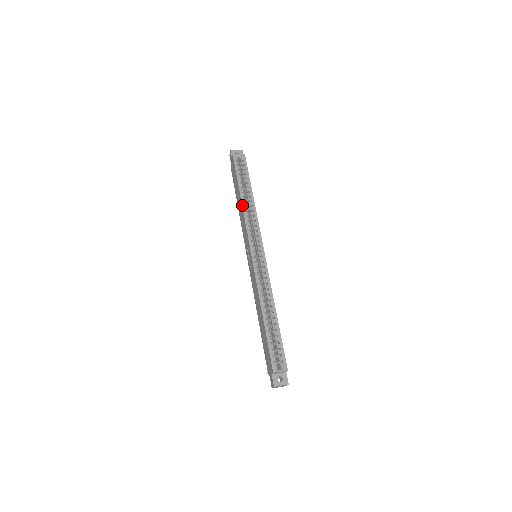
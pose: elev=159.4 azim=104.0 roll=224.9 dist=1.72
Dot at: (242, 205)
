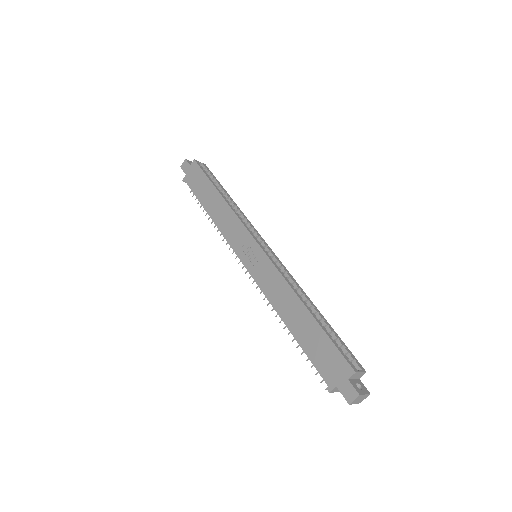
Dot at: (226, 201)
